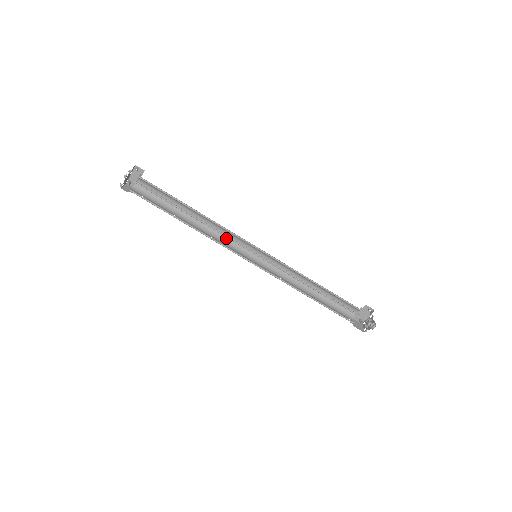
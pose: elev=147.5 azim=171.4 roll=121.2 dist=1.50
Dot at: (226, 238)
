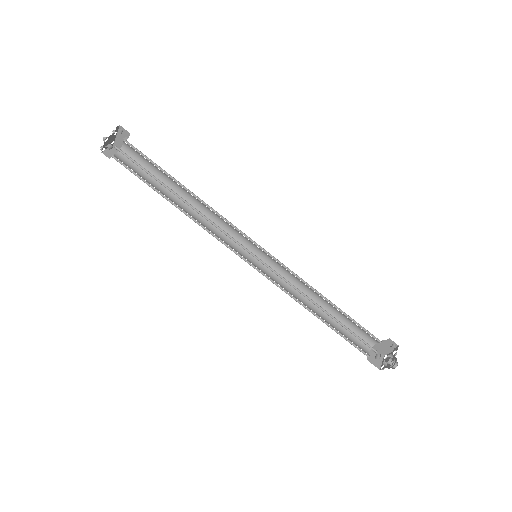
Dot at: (224, 227)
